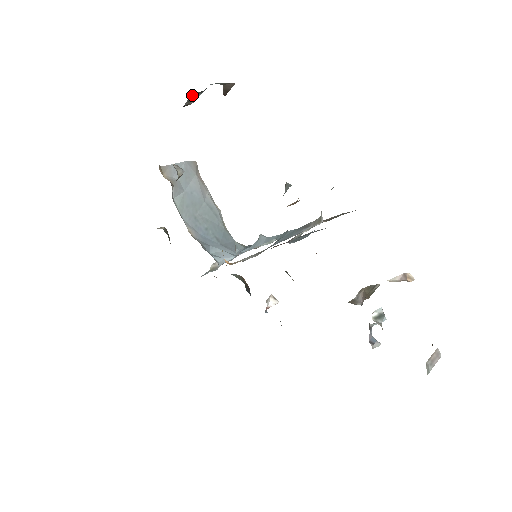
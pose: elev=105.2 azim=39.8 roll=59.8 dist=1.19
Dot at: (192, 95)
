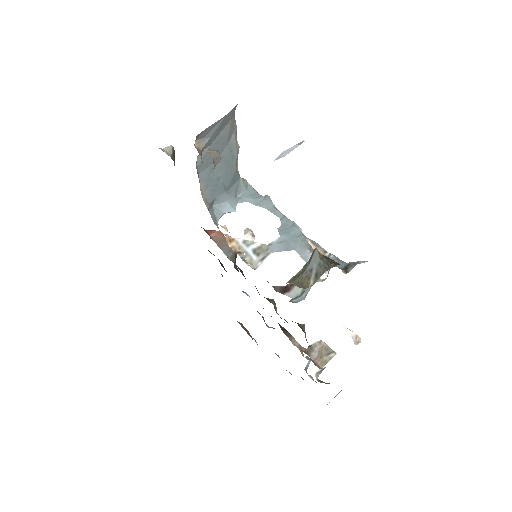
Dot at: occluded
